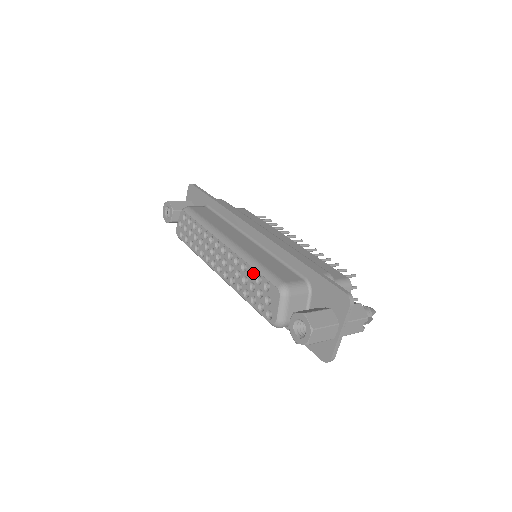
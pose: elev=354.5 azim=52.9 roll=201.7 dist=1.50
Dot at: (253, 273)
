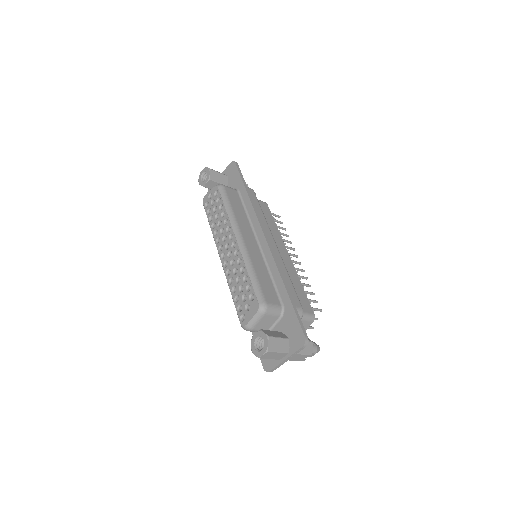
Dot at: (247, 278)
